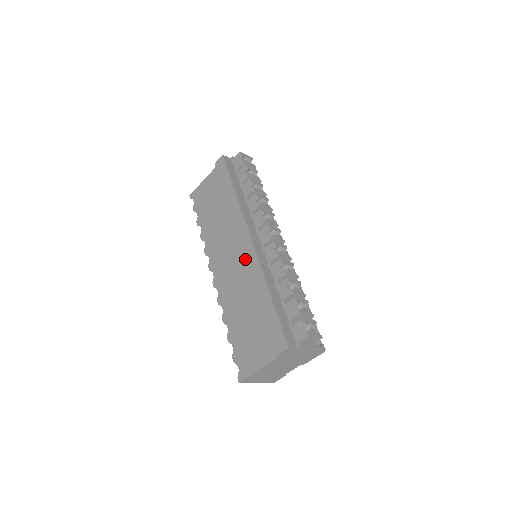
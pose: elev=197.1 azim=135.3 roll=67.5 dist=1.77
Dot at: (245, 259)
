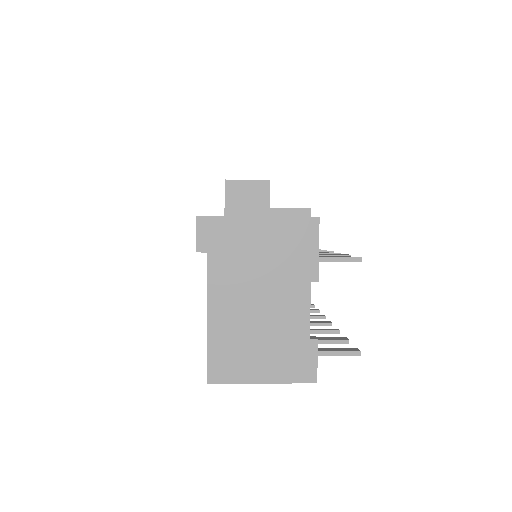
Dot at: occluded
